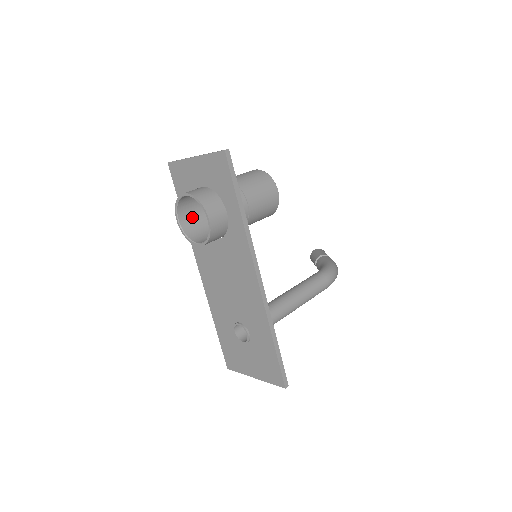
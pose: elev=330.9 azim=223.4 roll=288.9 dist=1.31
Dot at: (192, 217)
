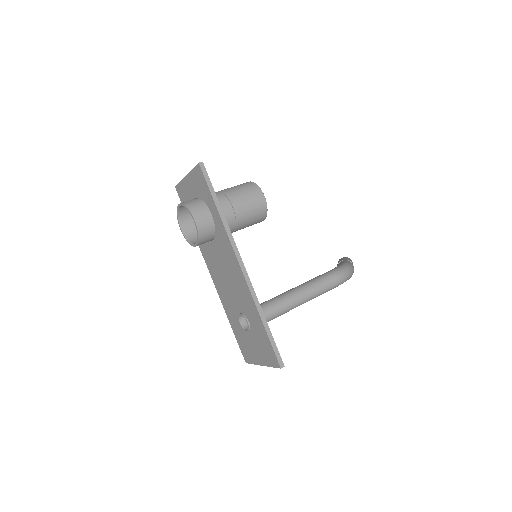
Dot at: (194, 226)
